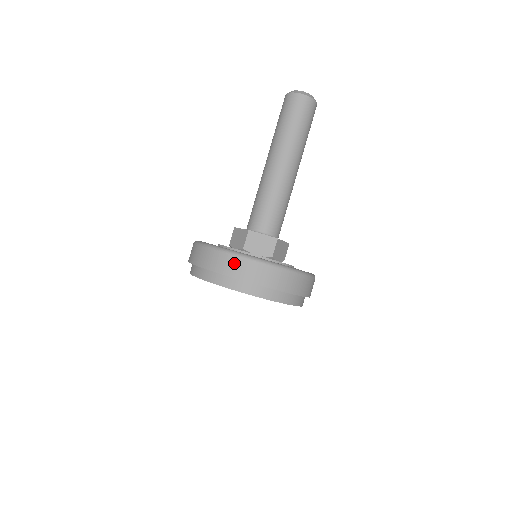
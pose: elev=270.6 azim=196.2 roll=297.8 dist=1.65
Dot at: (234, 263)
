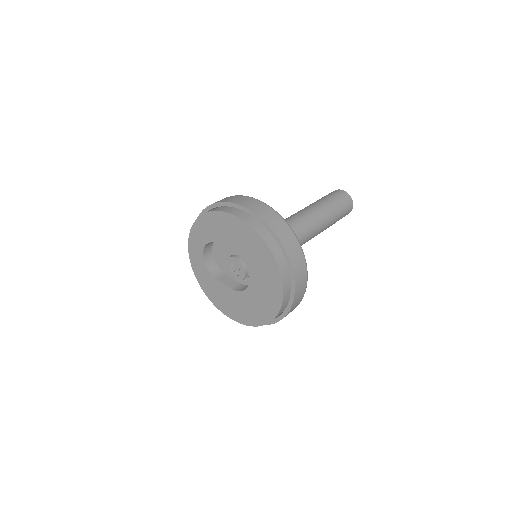
Dot at: (268, 211)
